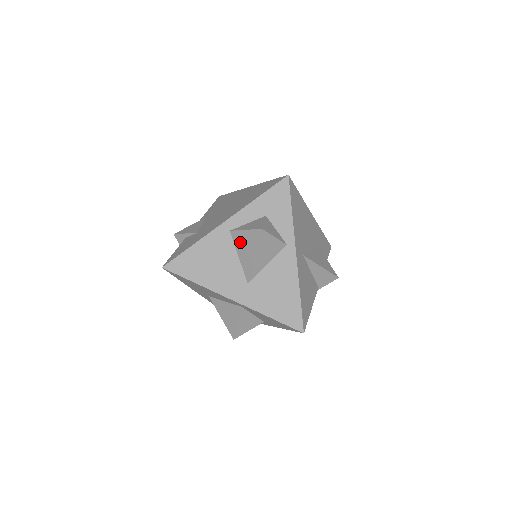
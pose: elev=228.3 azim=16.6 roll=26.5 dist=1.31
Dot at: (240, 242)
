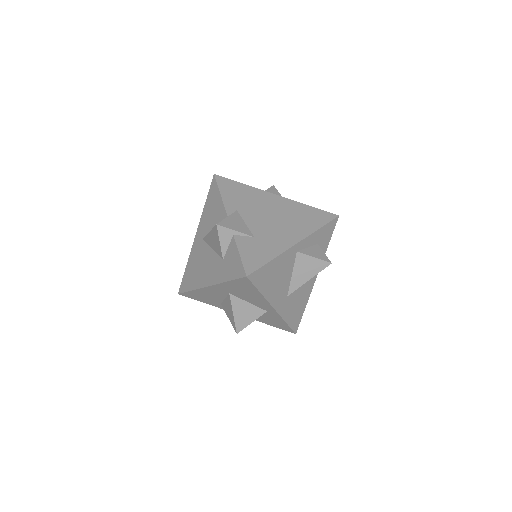
Dot at: (302, 264)
